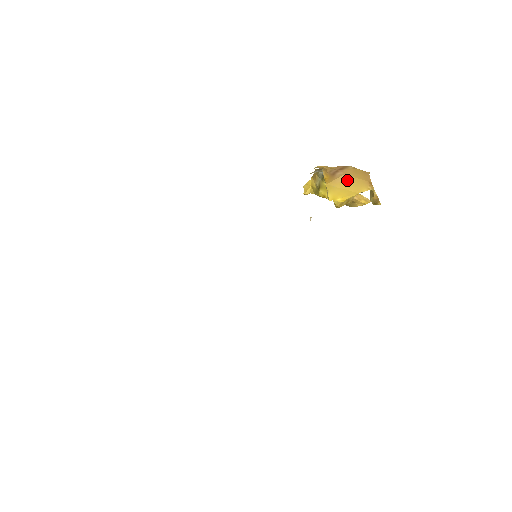
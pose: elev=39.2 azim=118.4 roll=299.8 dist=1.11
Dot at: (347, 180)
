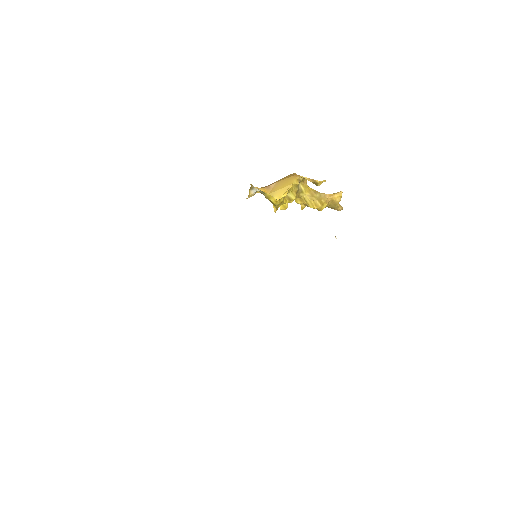
Dot at: (280, 184)
